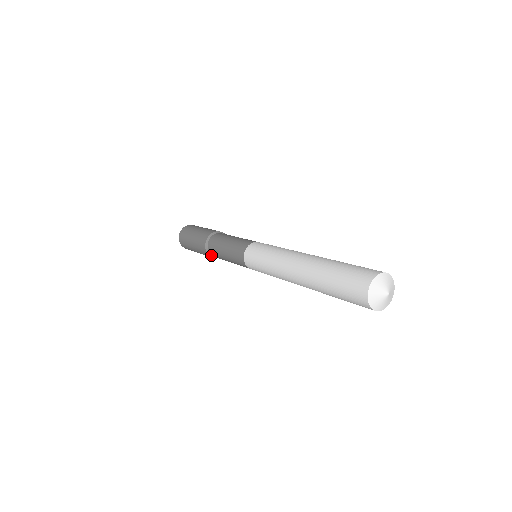
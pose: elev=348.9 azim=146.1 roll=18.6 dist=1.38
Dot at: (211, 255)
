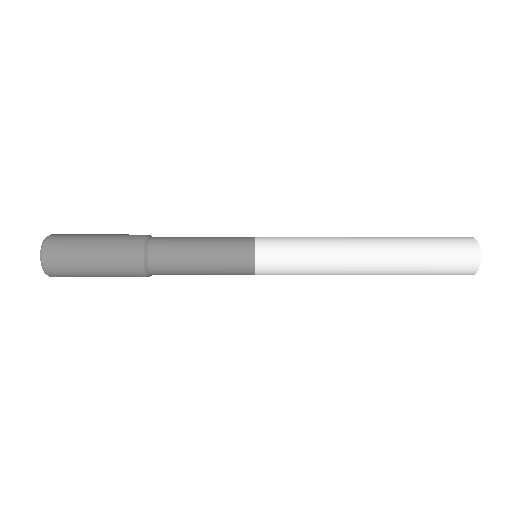
Dot at: (150, 275)
